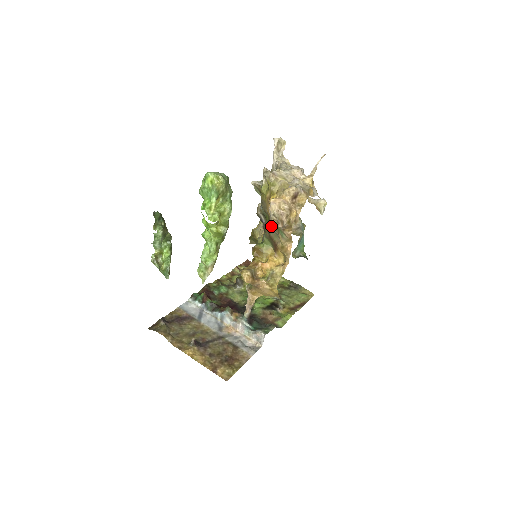
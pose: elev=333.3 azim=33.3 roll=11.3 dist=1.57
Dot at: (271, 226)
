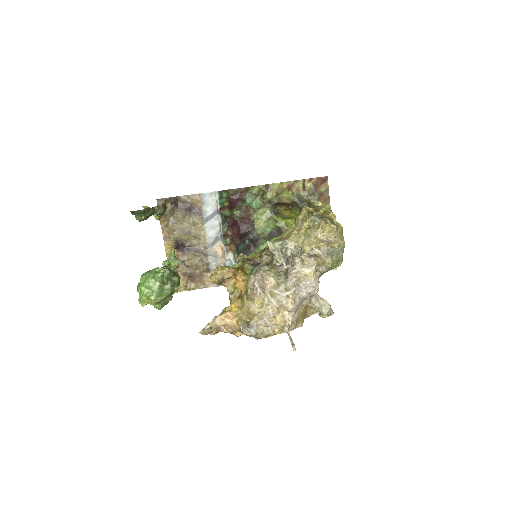
Dot at: occluded
